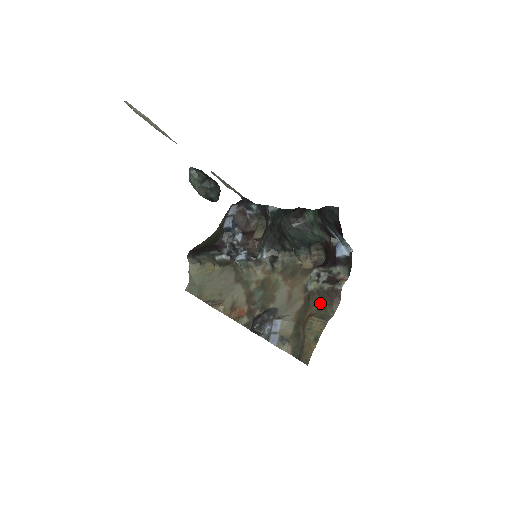
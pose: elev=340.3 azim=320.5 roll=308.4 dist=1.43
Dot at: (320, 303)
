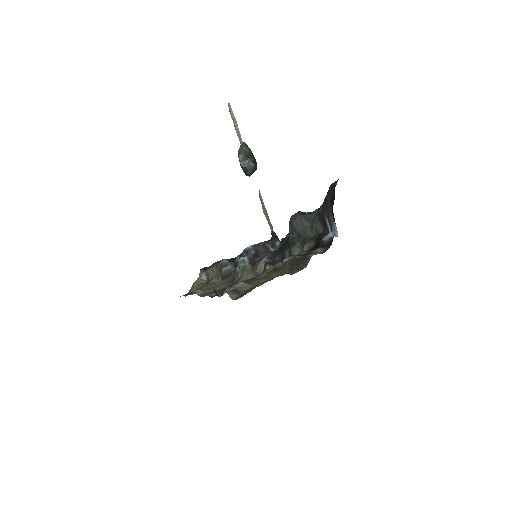
Dot at: (287, 271)
